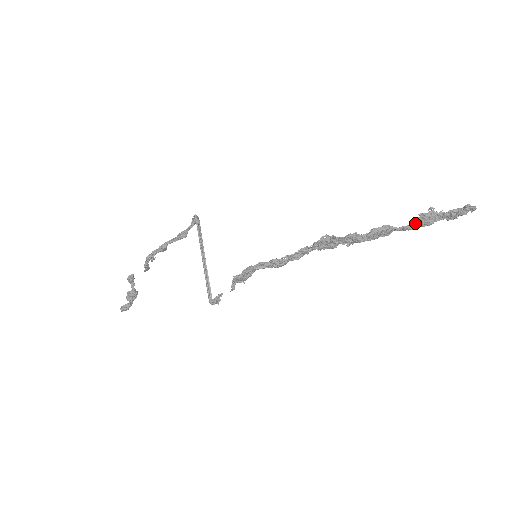
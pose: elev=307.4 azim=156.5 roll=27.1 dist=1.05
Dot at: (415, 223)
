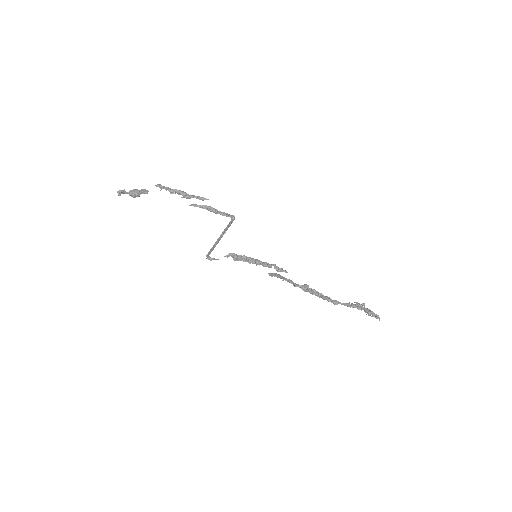
Dot at: (351, 306)
